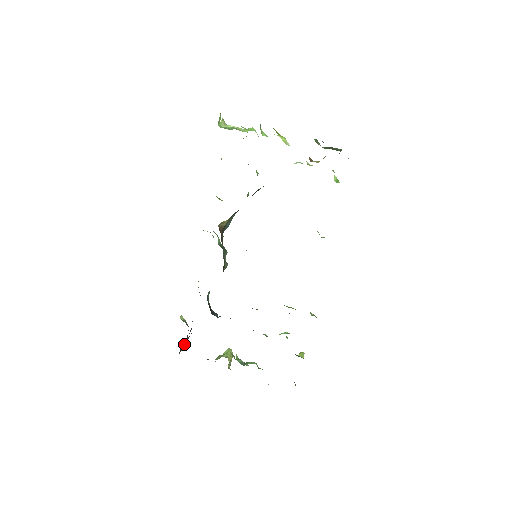
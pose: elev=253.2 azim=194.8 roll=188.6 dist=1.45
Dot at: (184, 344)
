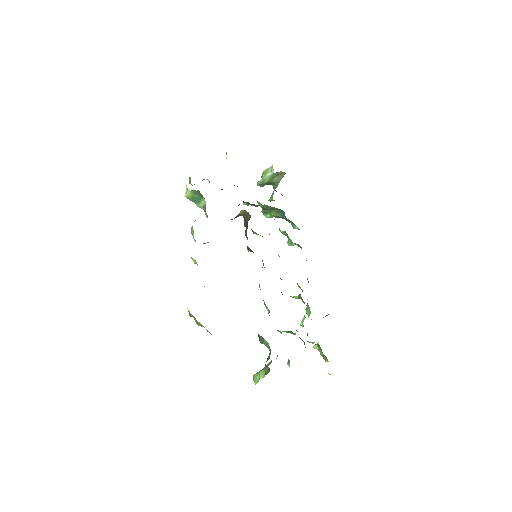
Dot at: occluded
